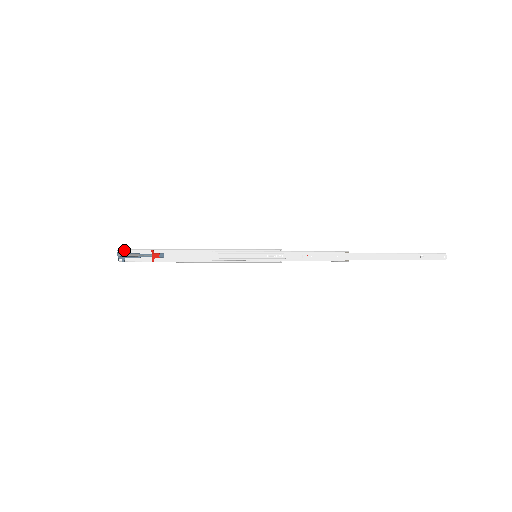
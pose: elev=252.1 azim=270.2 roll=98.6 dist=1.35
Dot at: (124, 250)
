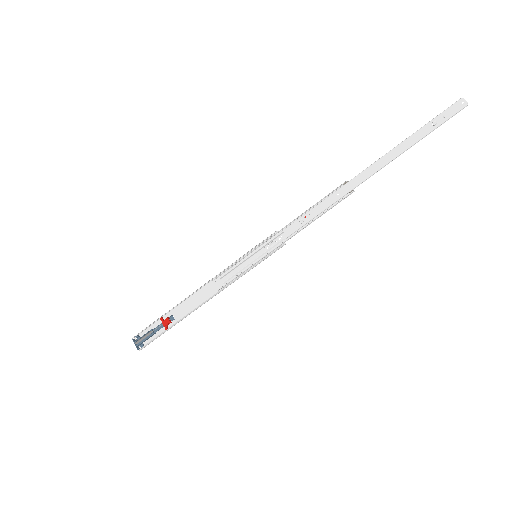
Dot at: (139, 336)
